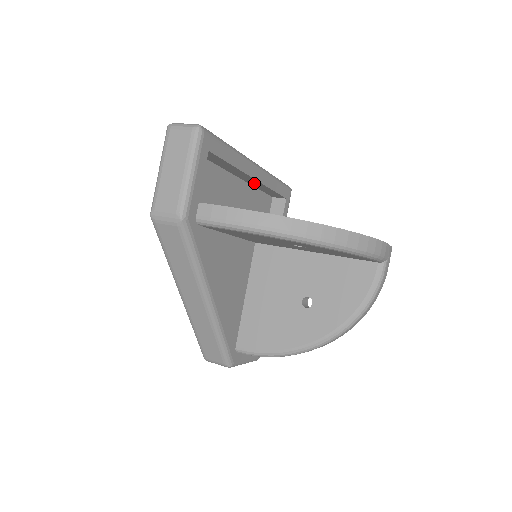
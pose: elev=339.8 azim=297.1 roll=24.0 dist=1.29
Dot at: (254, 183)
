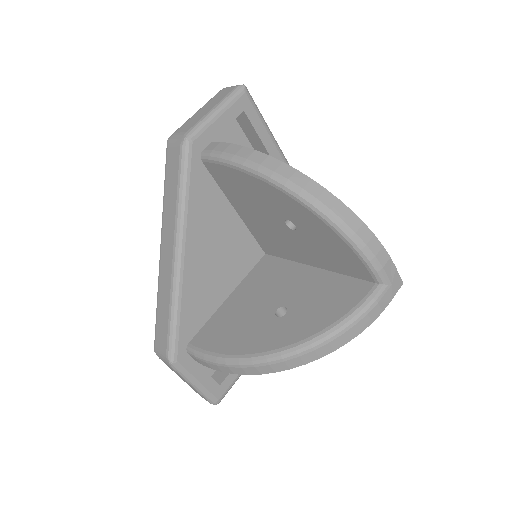
Dot at: occluded
